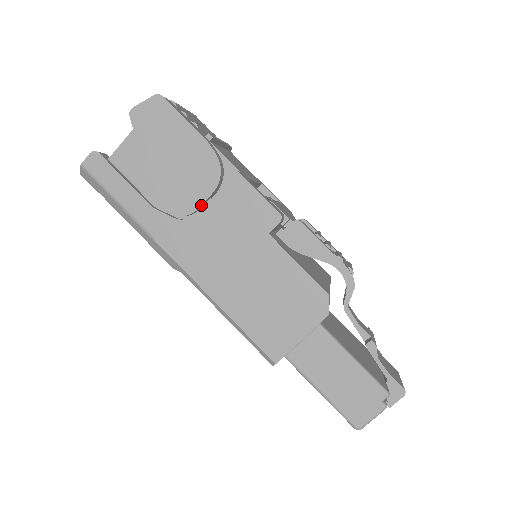
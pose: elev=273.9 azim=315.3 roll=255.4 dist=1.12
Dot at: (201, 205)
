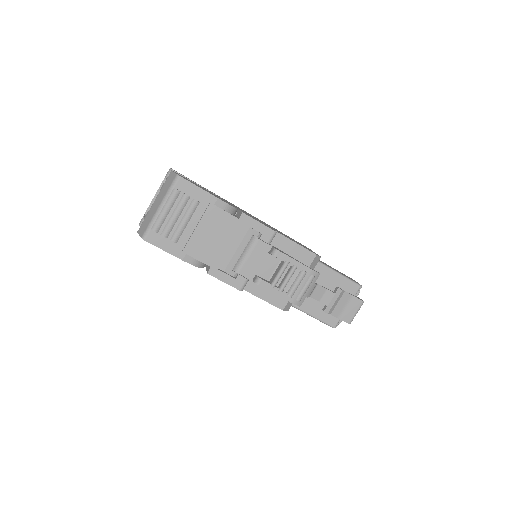
Dot at: occluded
